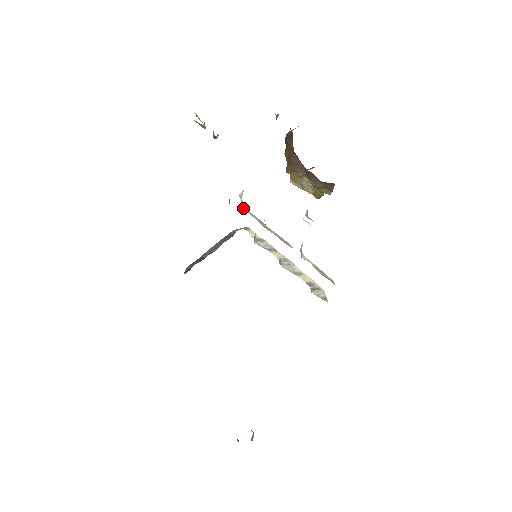
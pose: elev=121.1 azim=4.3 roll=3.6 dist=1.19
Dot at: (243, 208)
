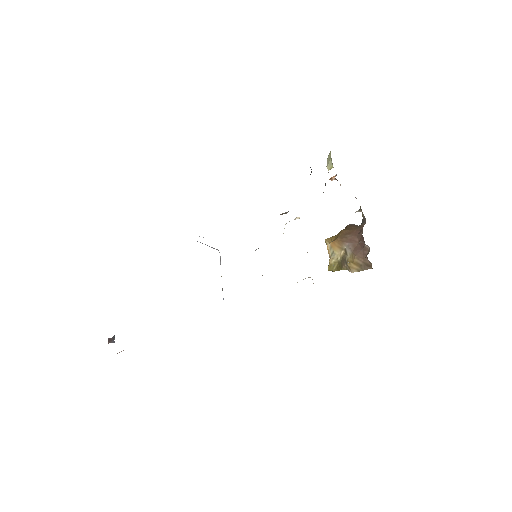
Dot at: occluded
